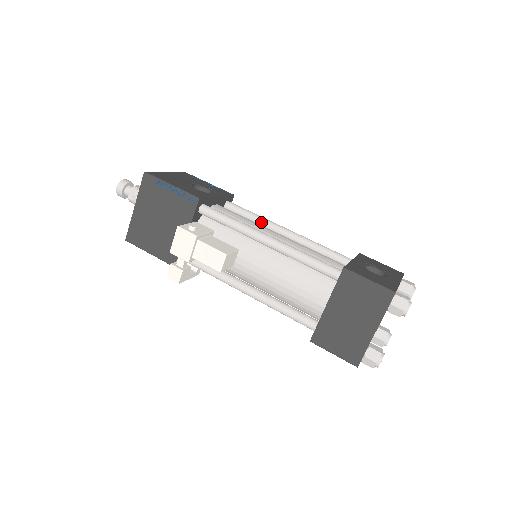
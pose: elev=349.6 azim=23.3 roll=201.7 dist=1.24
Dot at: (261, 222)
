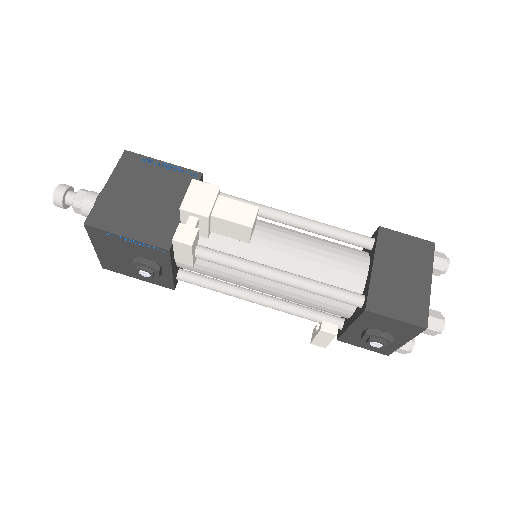
Dot at: occluded
